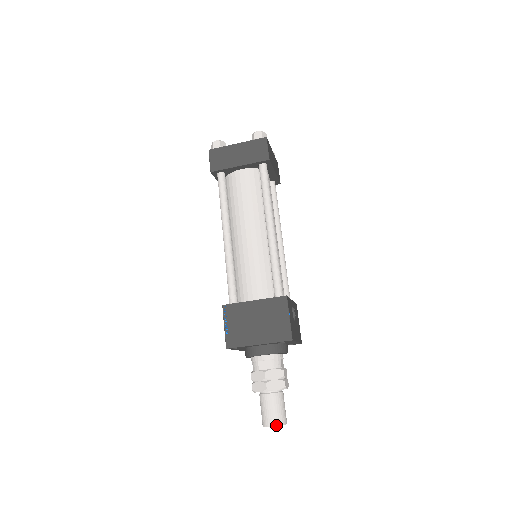
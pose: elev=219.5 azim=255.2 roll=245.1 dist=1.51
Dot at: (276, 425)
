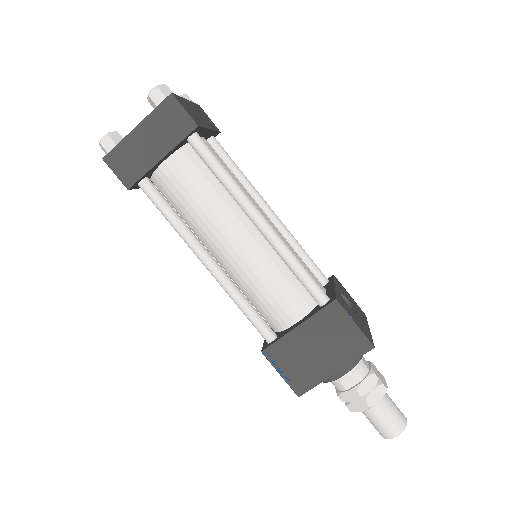
Dot at: (400, 433)
